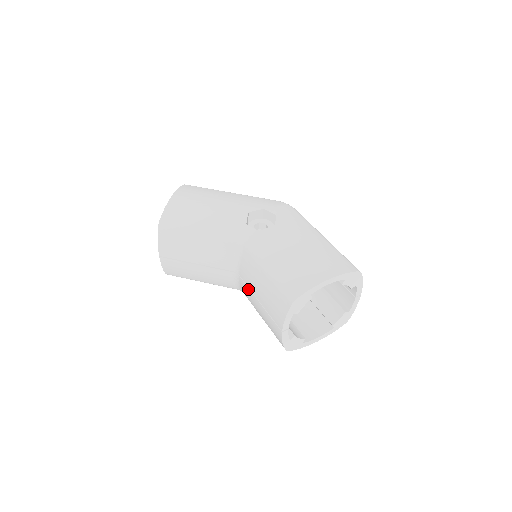
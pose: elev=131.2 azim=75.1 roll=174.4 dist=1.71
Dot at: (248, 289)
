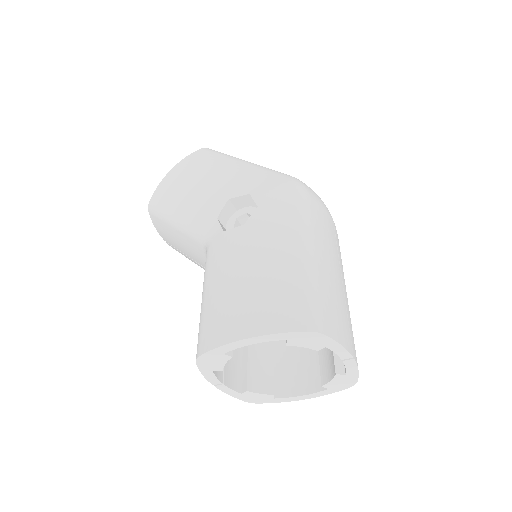
Dot at: occluded
